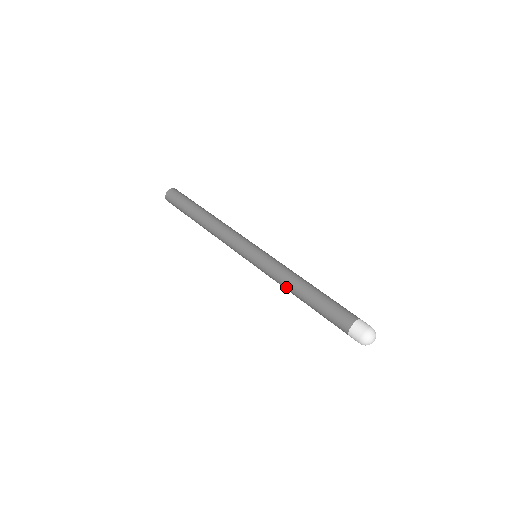
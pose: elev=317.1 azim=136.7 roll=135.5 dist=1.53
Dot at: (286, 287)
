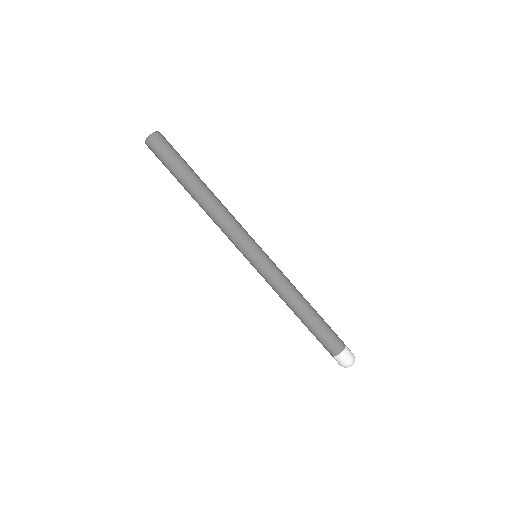
Dot at: occluded
